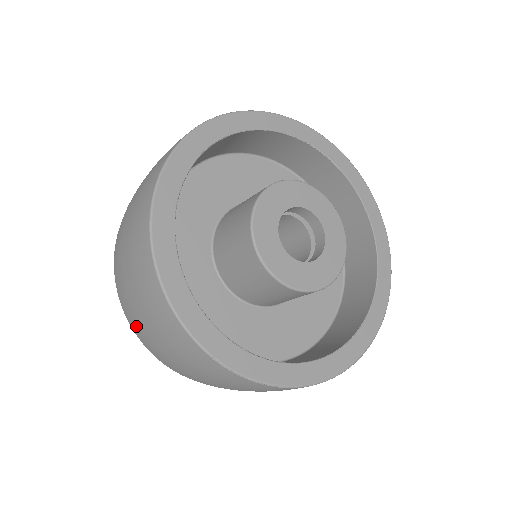
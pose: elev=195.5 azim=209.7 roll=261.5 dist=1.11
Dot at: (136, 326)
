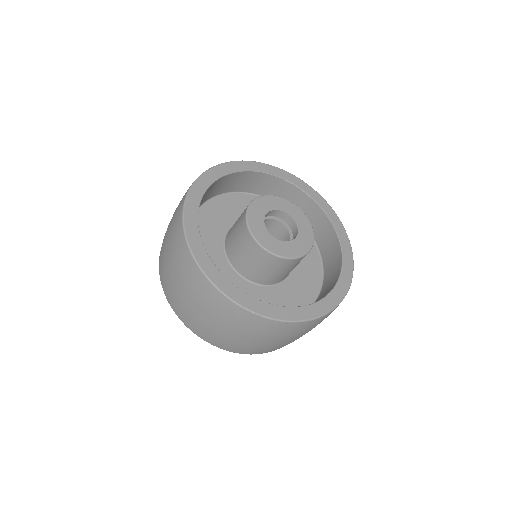
Dot at: (172, 296)
